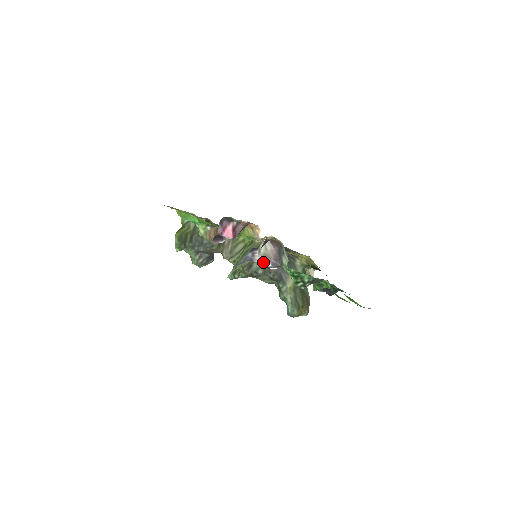
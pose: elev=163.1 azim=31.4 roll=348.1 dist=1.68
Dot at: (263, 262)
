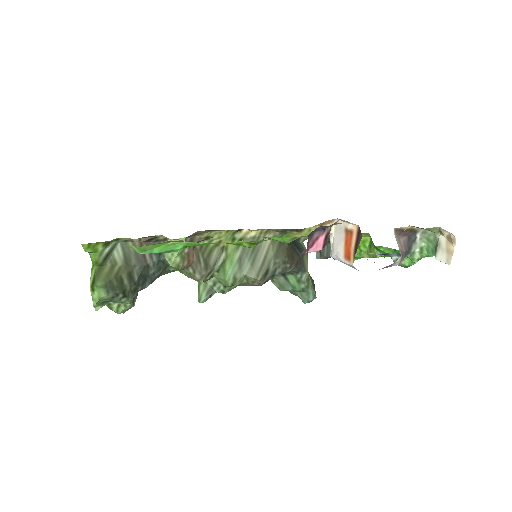
Dot at: (400, 261)
